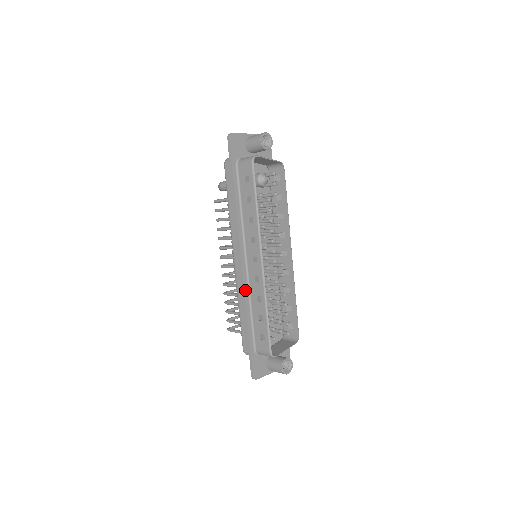
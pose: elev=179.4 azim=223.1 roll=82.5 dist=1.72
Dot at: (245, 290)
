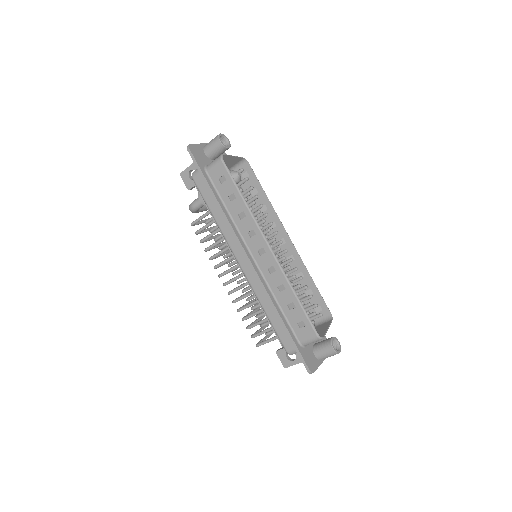
Dot at: (264, 286)
